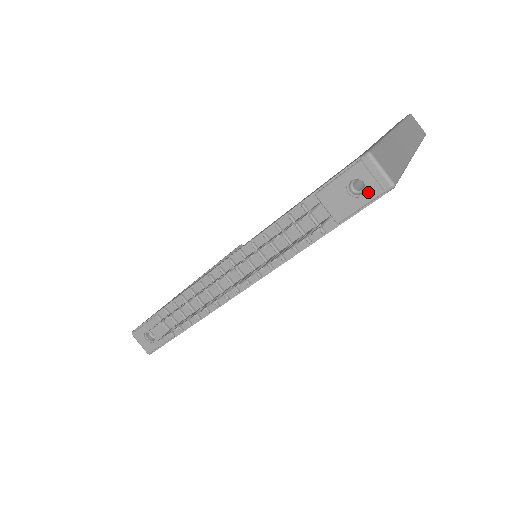
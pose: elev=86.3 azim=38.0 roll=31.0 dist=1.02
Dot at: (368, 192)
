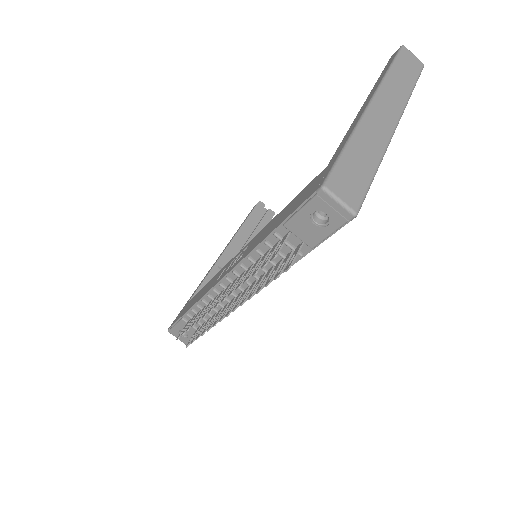
Dot at: (332, 222)
